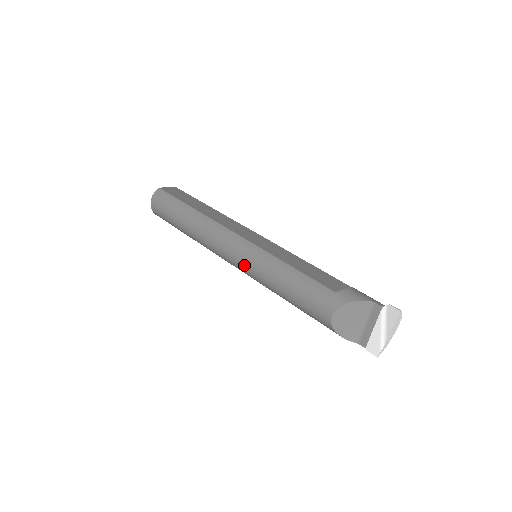
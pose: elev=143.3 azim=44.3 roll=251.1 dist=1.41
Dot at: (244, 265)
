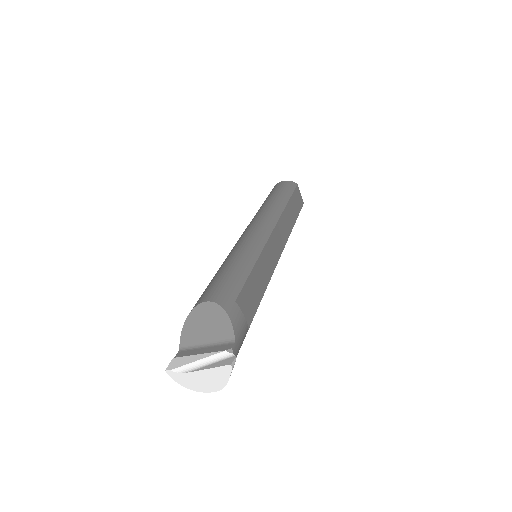
Dot at: (242, 238)
